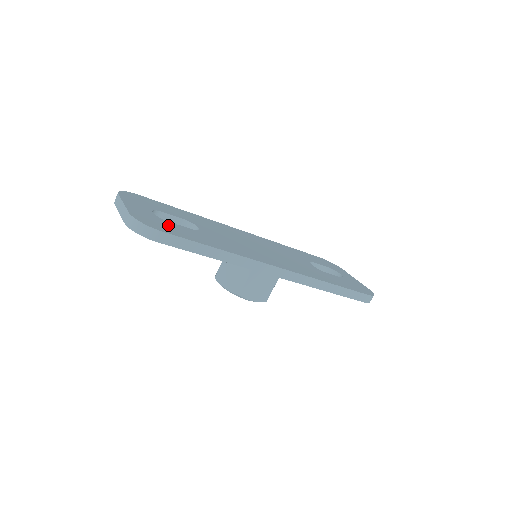
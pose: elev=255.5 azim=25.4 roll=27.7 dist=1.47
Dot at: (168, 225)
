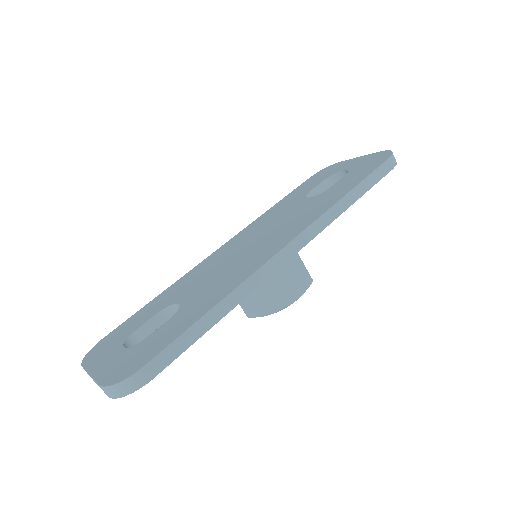
Dot at: (146, 346)
